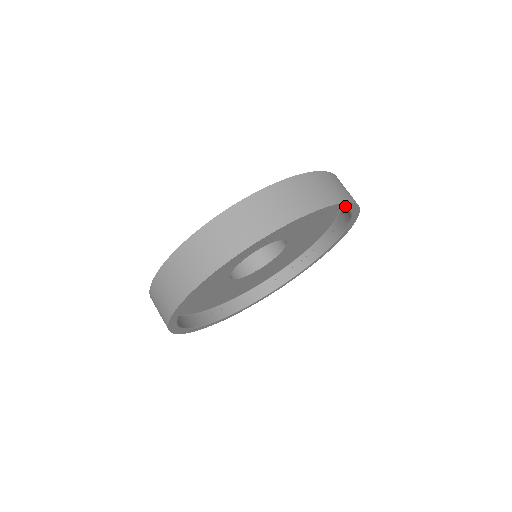
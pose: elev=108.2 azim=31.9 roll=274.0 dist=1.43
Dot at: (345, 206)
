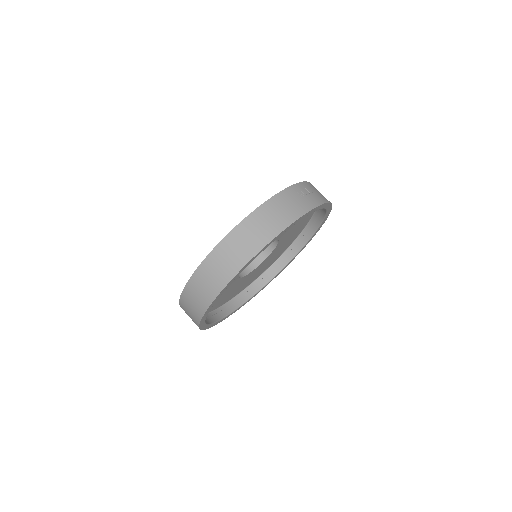
Dot at: (280, 235)
